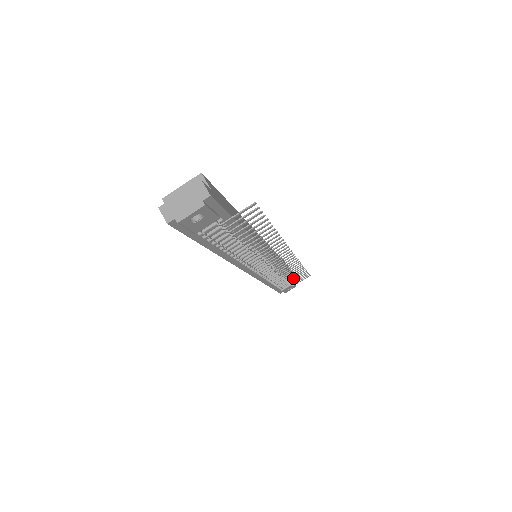
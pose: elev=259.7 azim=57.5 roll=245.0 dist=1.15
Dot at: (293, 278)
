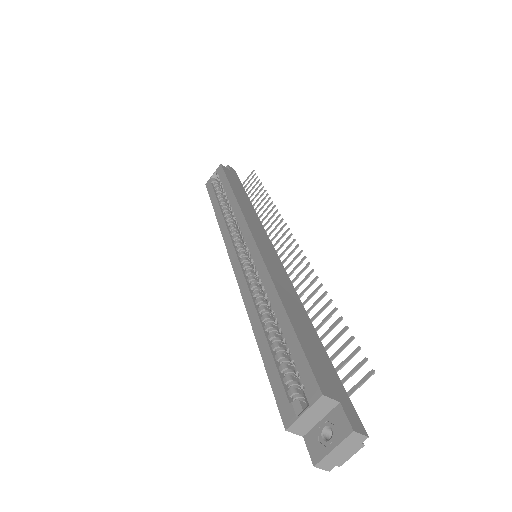
Dot at: occluded
